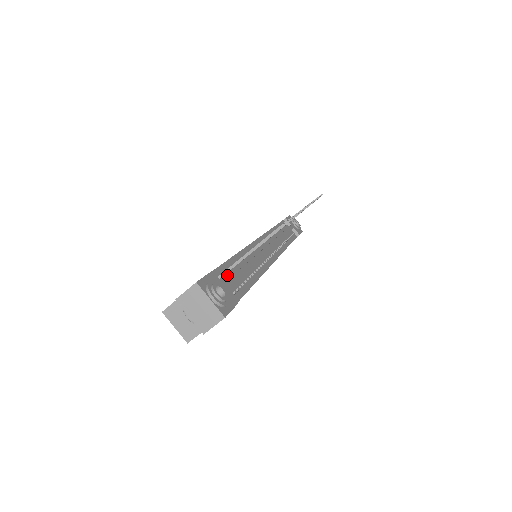
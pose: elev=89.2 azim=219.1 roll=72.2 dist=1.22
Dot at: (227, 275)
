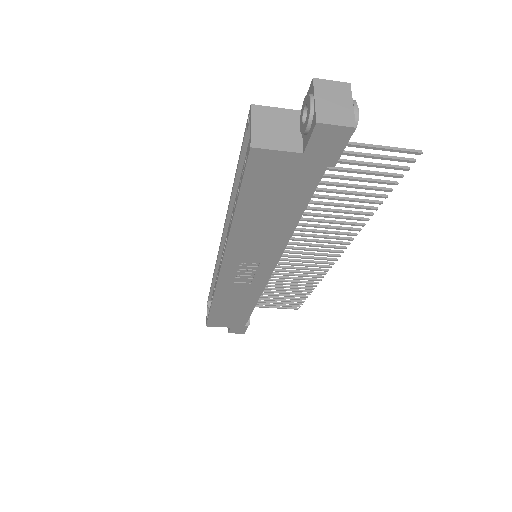
Dot at: occluded
